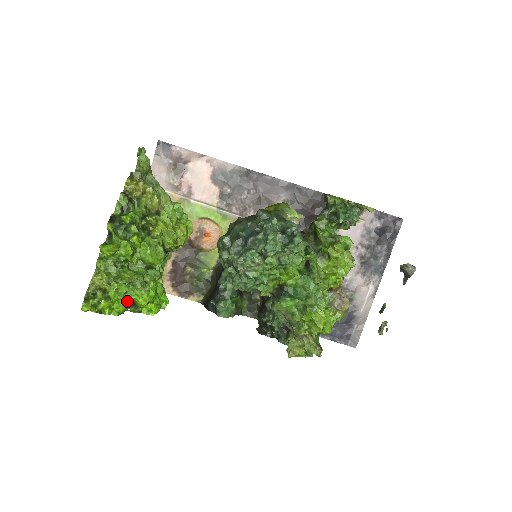
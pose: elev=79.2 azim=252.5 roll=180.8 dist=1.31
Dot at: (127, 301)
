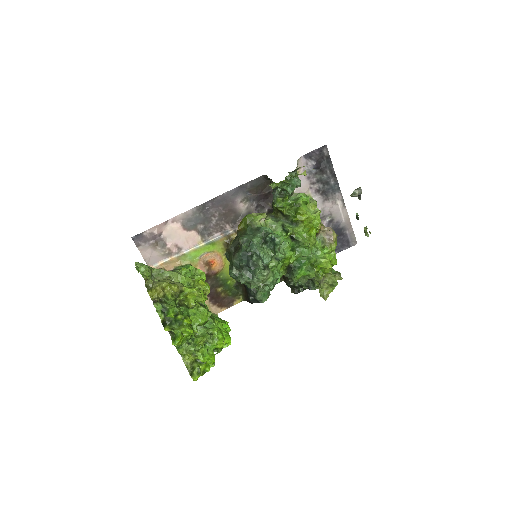
Dot at: (212, 354)
